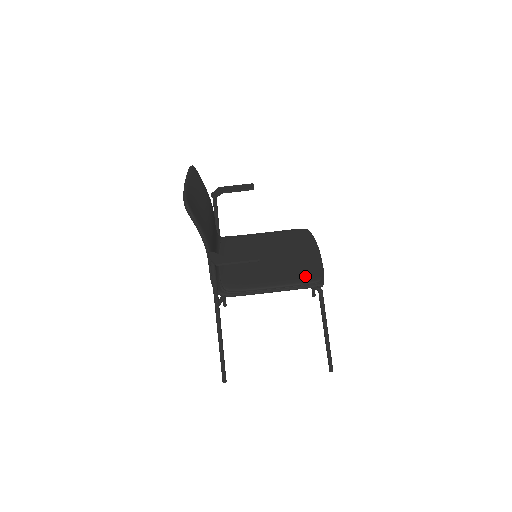
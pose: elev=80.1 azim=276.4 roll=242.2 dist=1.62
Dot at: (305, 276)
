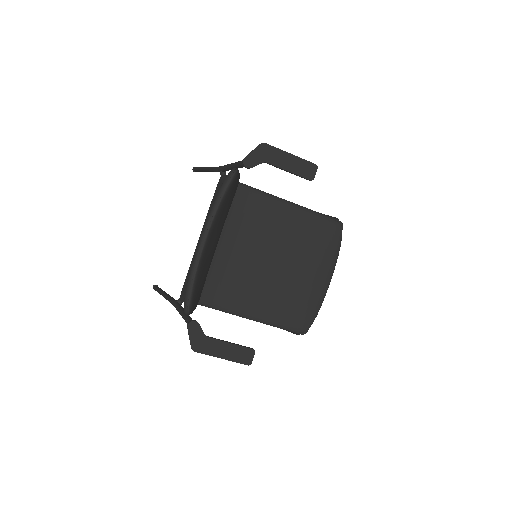
Dot at: (294, 320)
